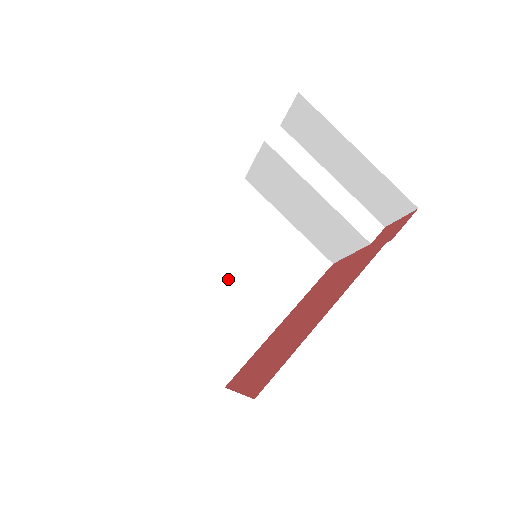
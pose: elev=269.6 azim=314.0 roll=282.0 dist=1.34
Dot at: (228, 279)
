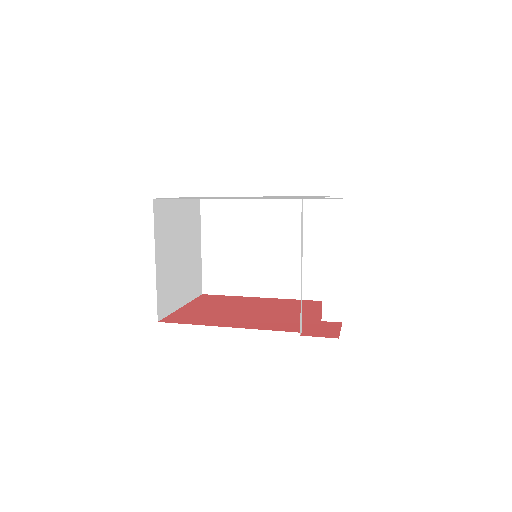
Dot at: (258, 245)
